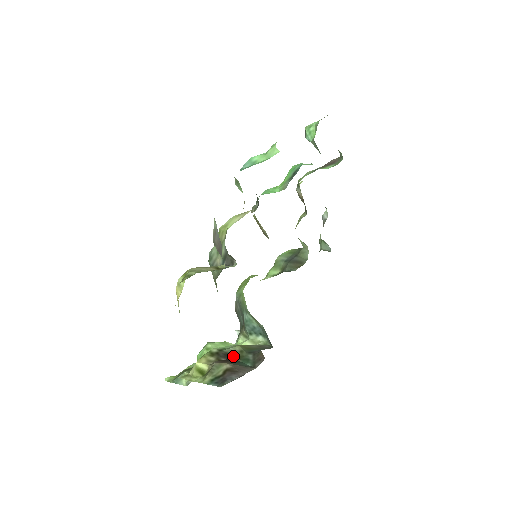
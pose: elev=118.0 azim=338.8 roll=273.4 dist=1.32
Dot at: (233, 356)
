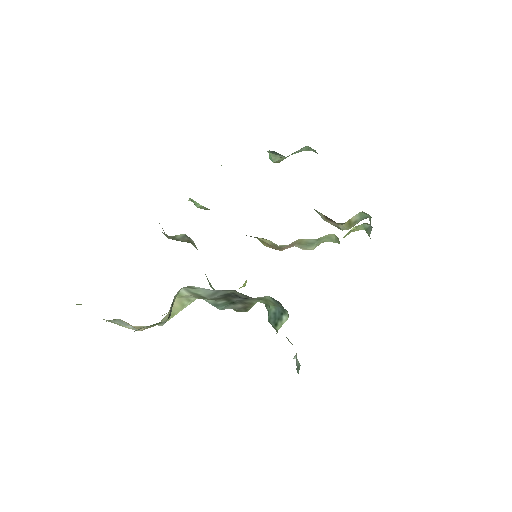
Dot at: occluded
